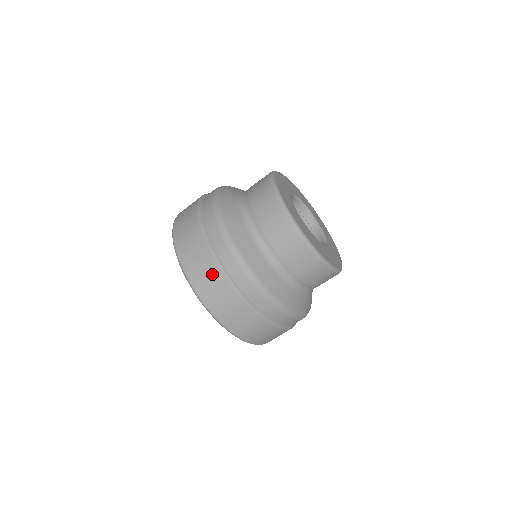
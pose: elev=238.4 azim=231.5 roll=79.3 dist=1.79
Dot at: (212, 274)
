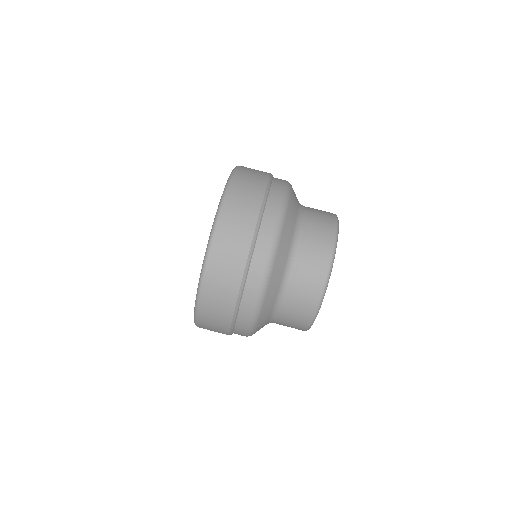
Dot at: (260, 176)
